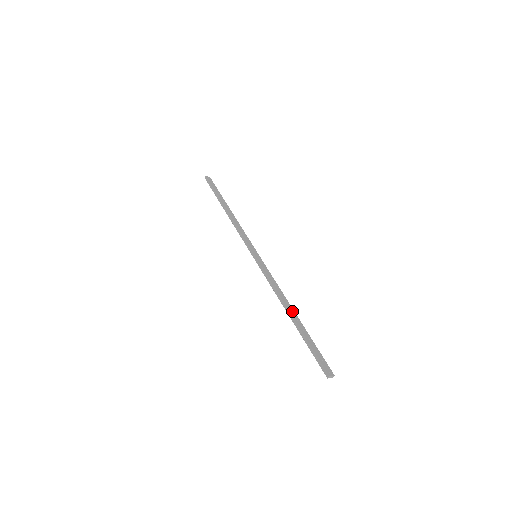
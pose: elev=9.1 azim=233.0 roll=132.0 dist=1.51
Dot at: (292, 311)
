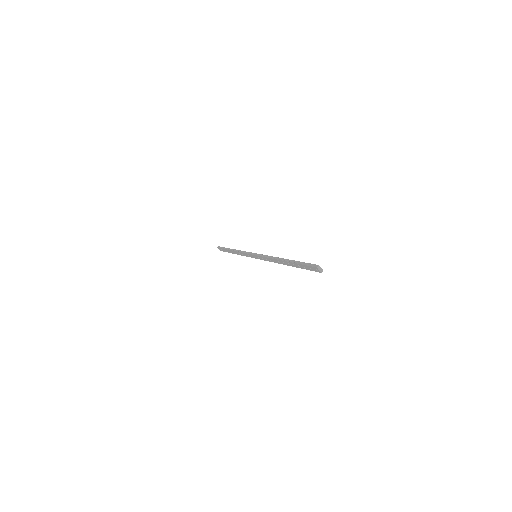
Dot at: occluded
